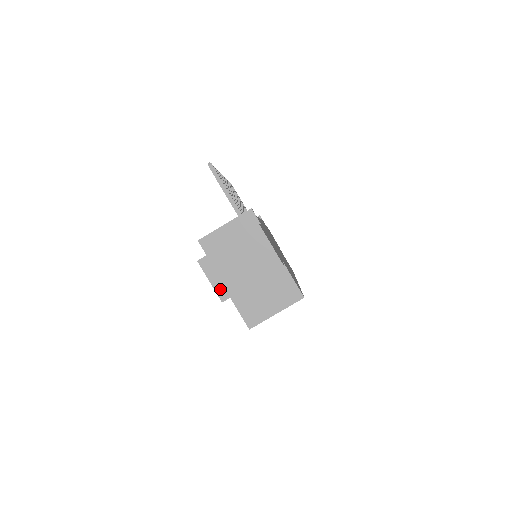
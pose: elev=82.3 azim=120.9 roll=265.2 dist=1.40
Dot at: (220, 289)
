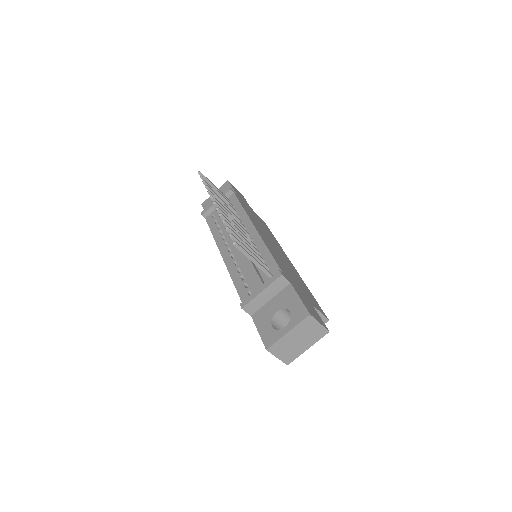
Dot at: (285, 359)
